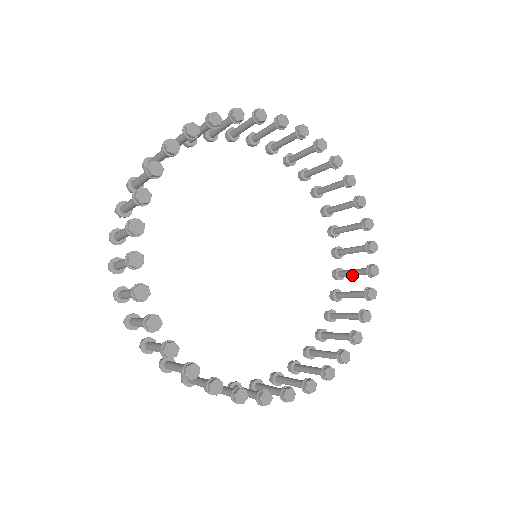
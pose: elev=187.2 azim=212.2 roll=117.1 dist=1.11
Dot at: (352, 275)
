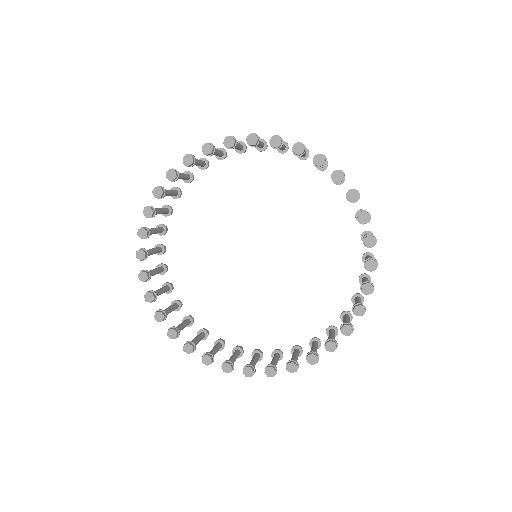
Dot at: occluded
